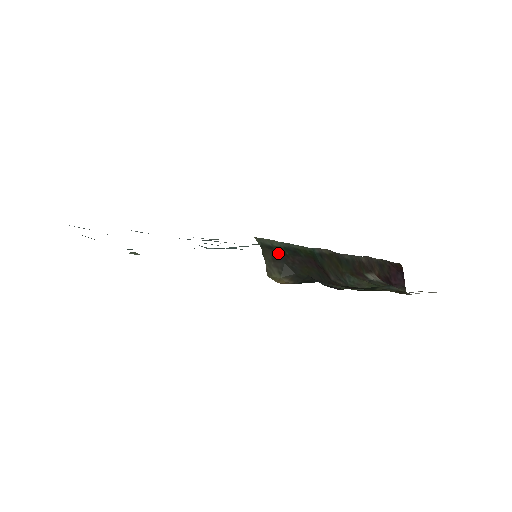
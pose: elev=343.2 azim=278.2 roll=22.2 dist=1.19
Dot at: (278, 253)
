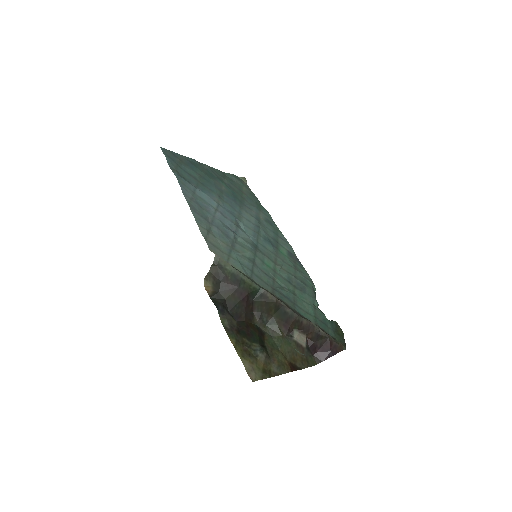
Dot at: (222, 273)
